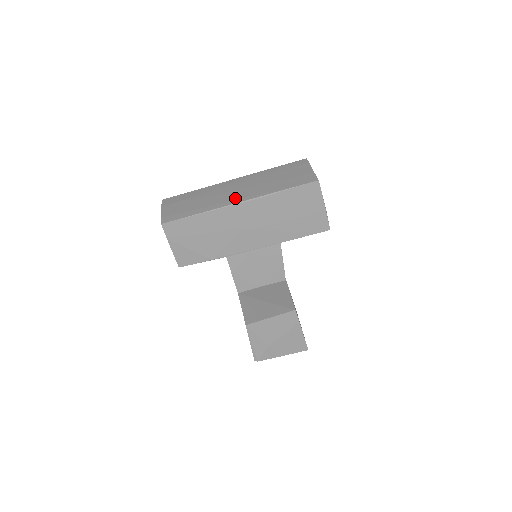
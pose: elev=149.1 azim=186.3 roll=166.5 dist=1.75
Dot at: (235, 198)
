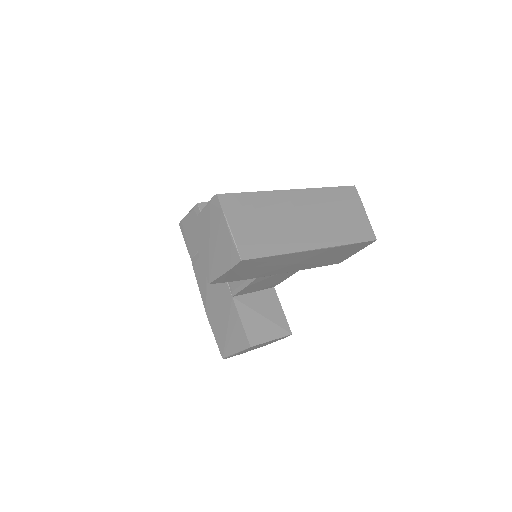
Dot at: (311, 238)
